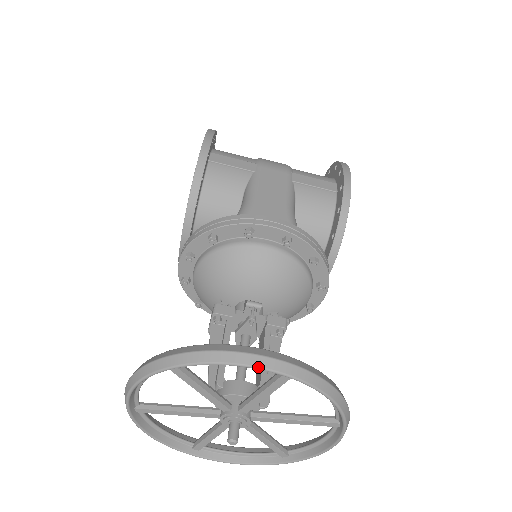
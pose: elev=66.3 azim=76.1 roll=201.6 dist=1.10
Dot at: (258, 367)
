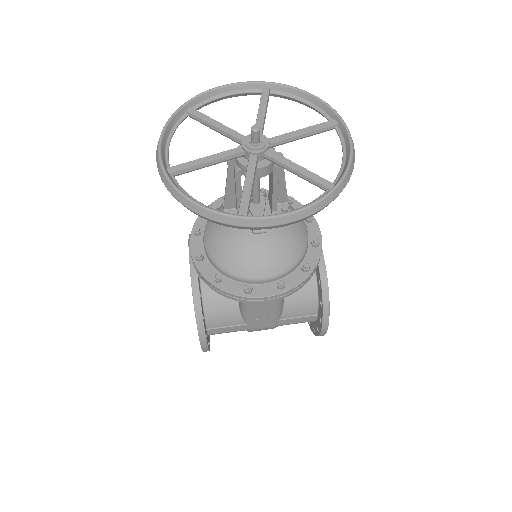
Dot at: (242, 82)
